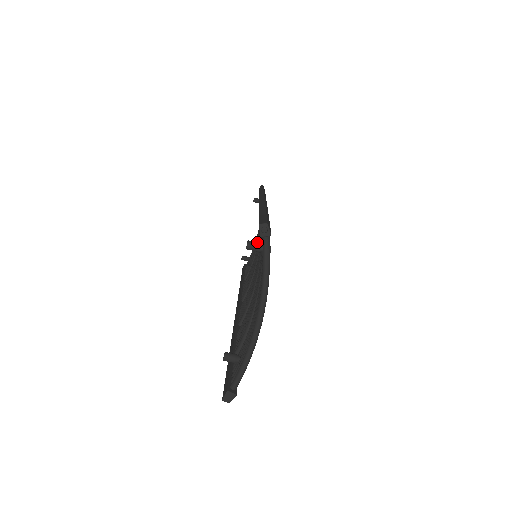
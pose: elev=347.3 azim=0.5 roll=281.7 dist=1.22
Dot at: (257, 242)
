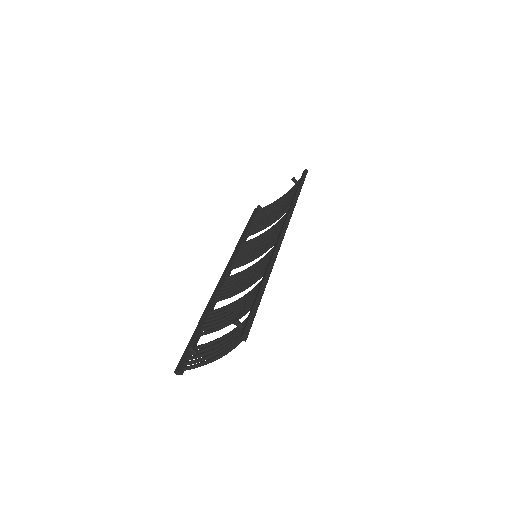
Dot at: (241, 323)
